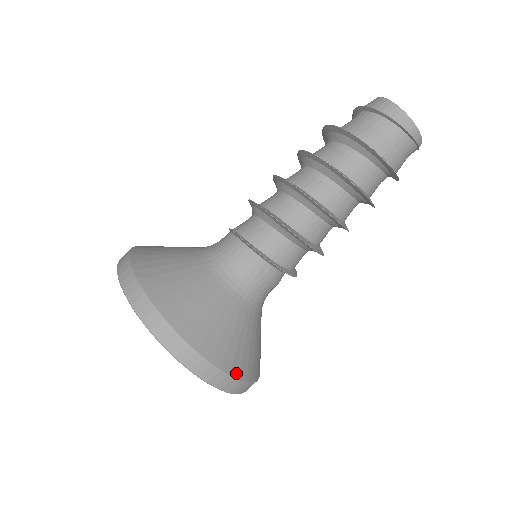
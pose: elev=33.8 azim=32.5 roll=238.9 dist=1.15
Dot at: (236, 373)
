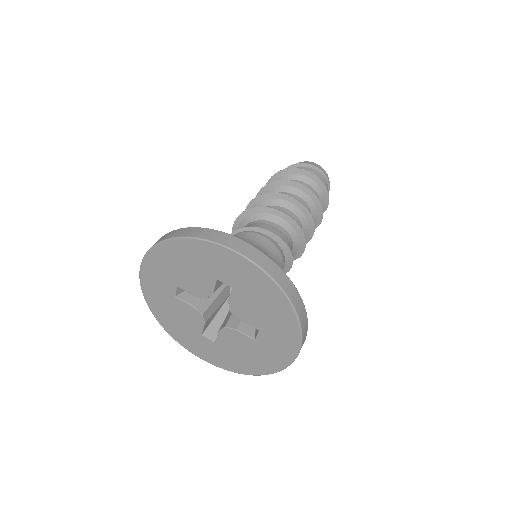
Dot at: occluded
